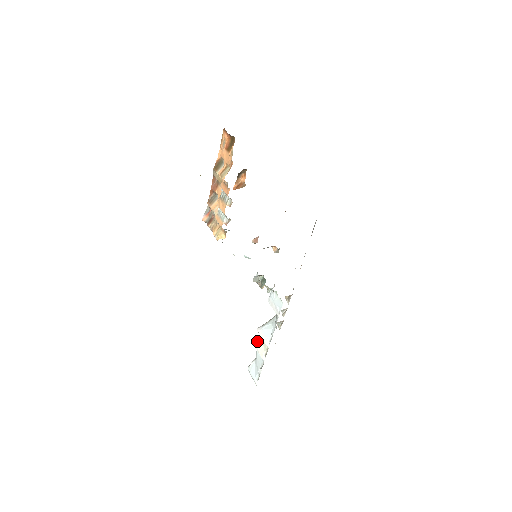
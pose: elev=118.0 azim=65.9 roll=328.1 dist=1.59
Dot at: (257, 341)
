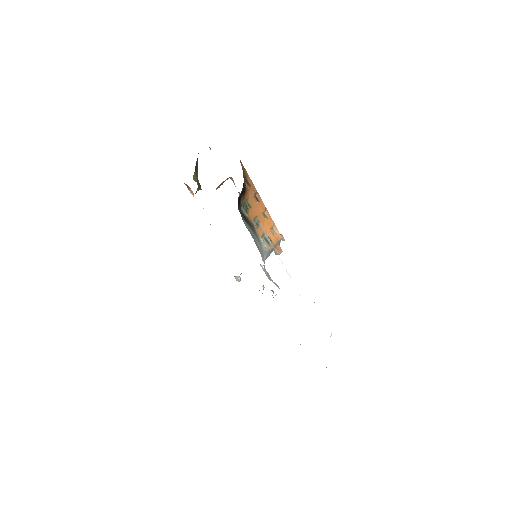
Dot at: occluded
